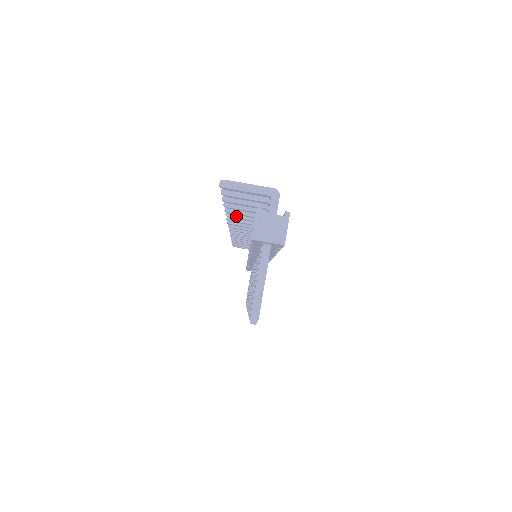
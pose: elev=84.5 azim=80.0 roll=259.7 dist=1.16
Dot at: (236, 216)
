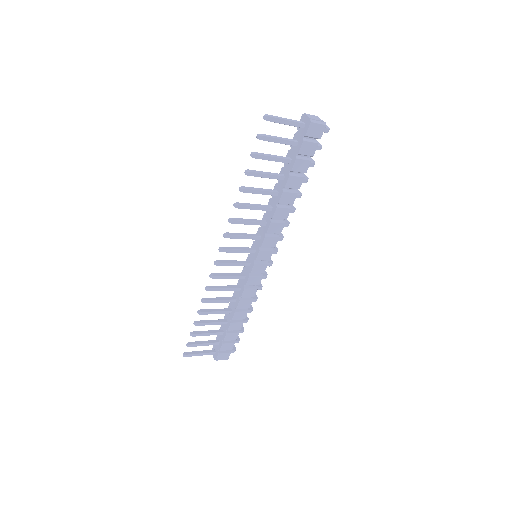
Dot at: occluded
